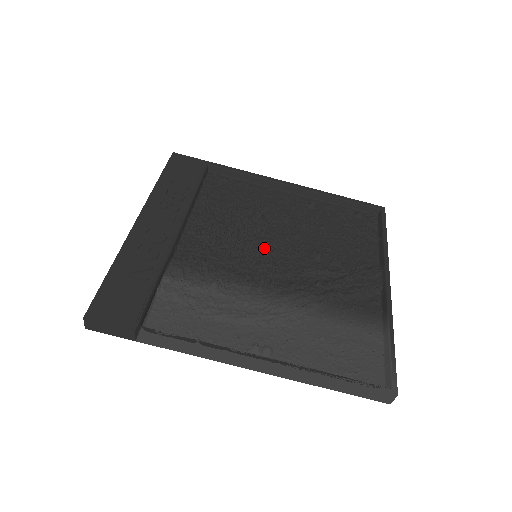
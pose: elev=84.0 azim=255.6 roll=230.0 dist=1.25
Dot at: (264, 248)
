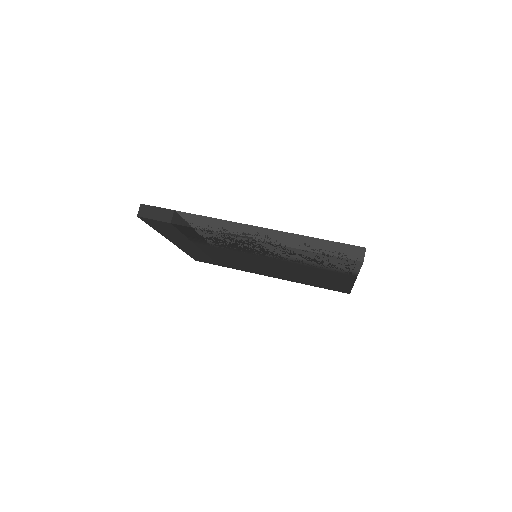
Dot at: occluded
